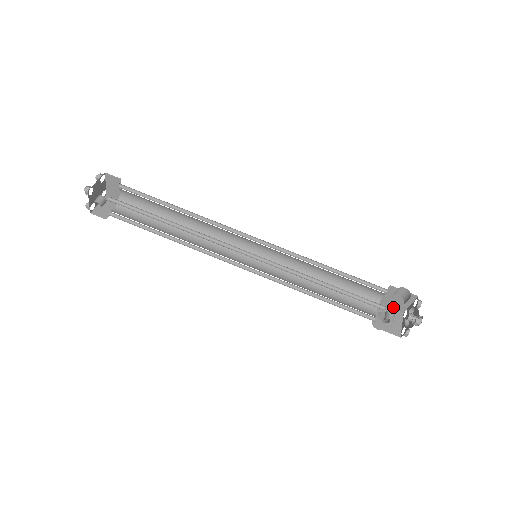
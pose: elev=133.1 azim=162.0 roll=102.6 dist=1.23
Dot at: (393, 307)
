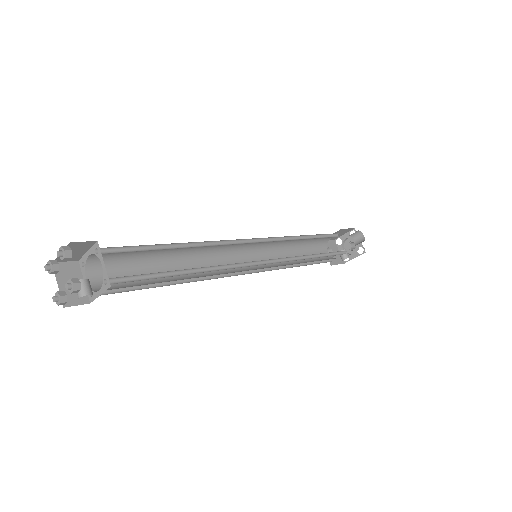
Dot at: (330, 239)
